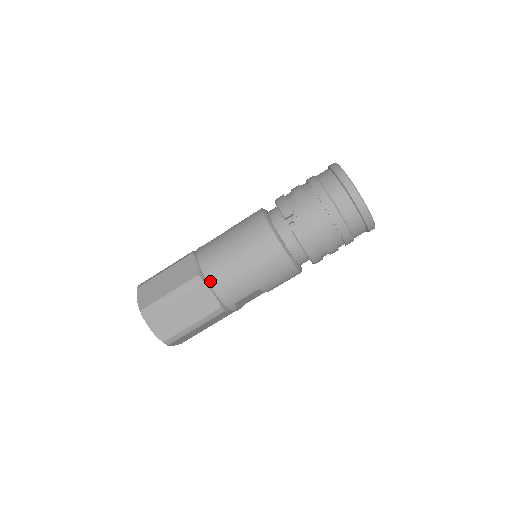
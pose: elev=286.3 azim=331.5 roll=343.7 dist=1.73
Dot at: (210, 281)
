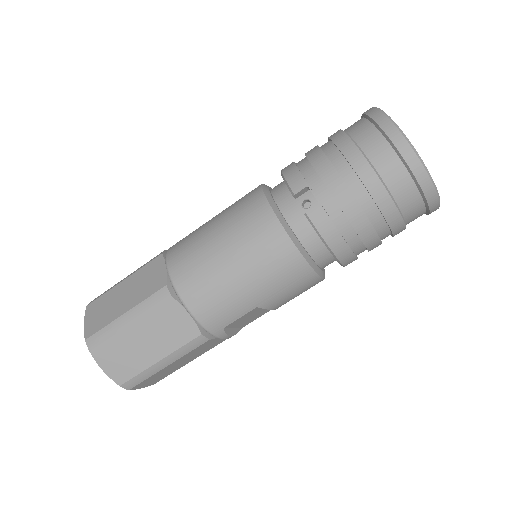
Dot at: (182, 295)
